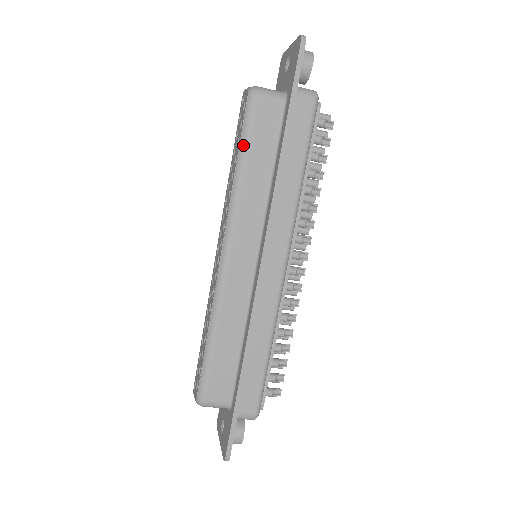
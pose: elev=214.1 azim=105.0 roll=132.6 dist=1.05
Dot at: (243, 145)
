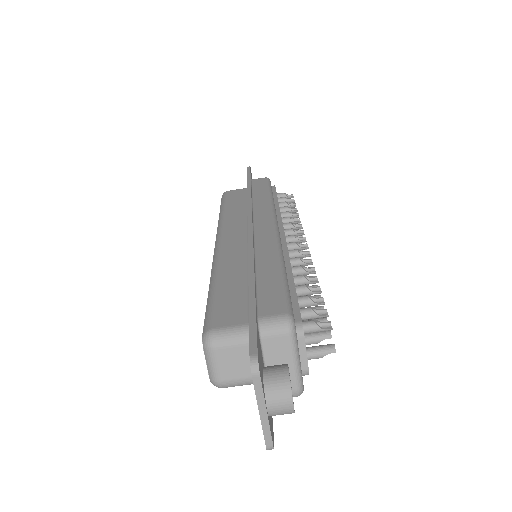
Dot at: (222, 205)
